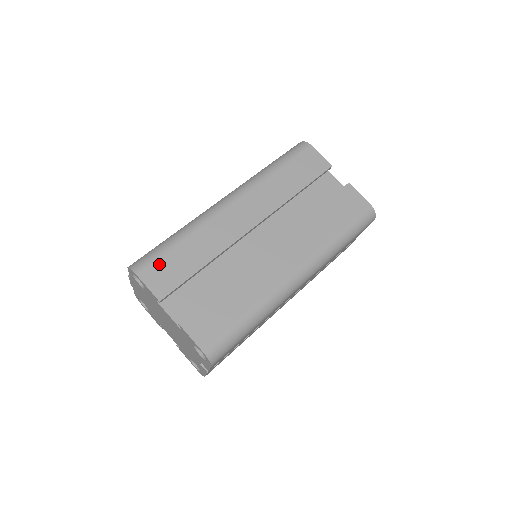
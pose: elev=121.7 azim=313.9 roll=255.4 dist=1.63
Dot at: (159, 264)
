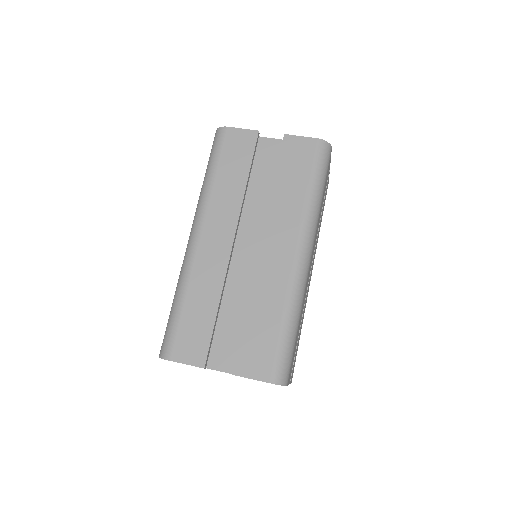
Dot at: (180, 337)
